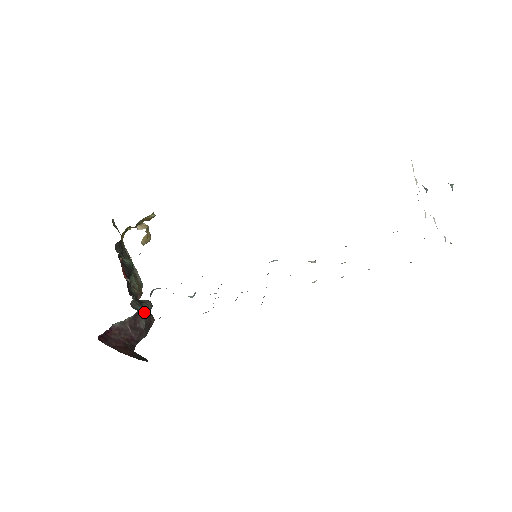
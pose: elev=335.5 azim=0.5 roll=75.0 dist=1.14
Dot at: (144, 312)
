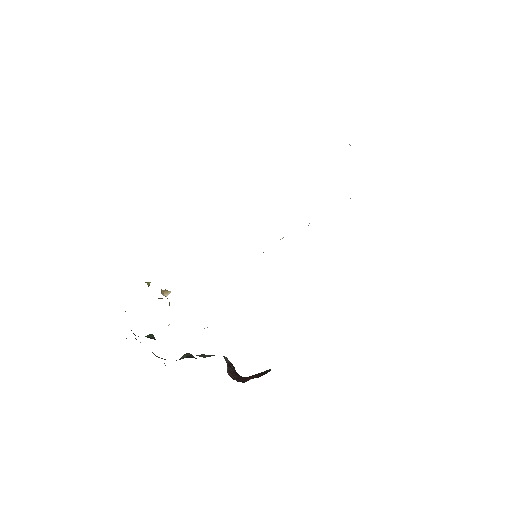
Dot at: (212, 355)
